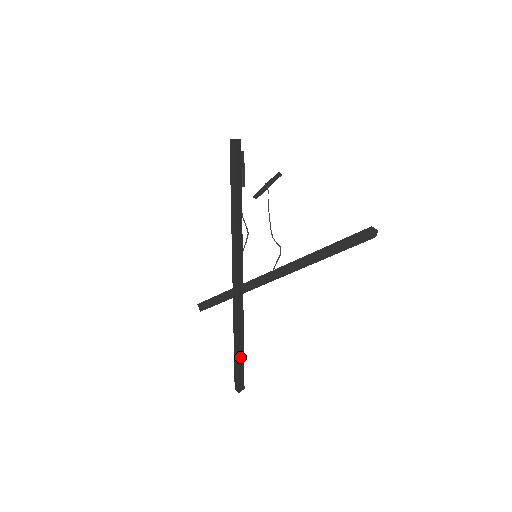
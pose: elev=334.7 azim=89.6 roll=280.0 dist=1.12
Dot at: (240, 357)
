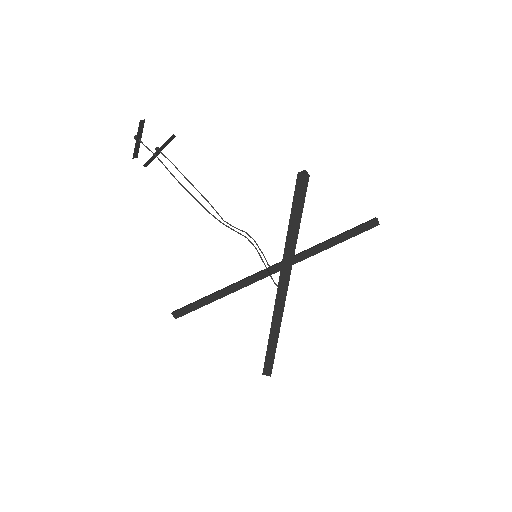
Dot at: (274, 350)
